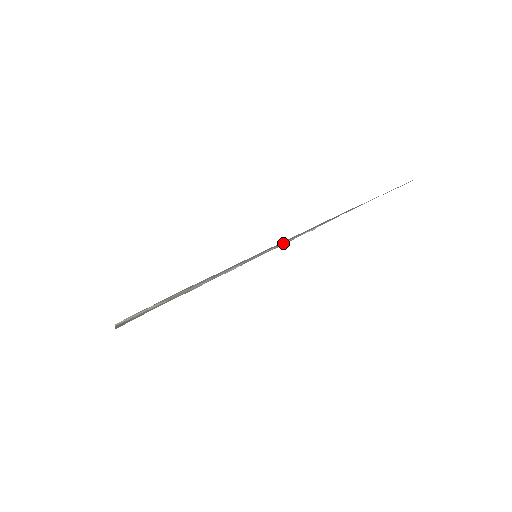
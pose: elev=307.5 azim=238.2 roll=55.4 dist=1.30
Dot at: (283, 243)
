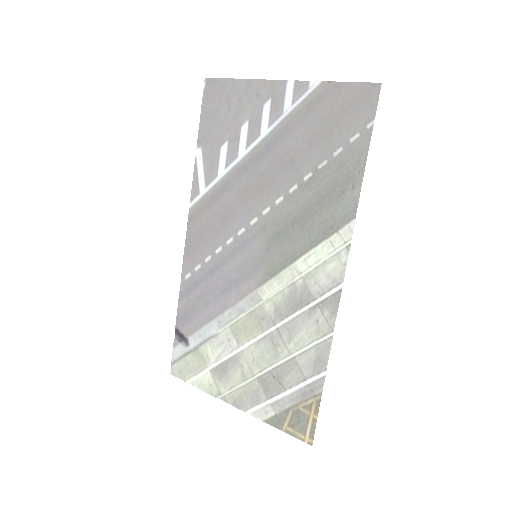
Dot at: (306, 255)
